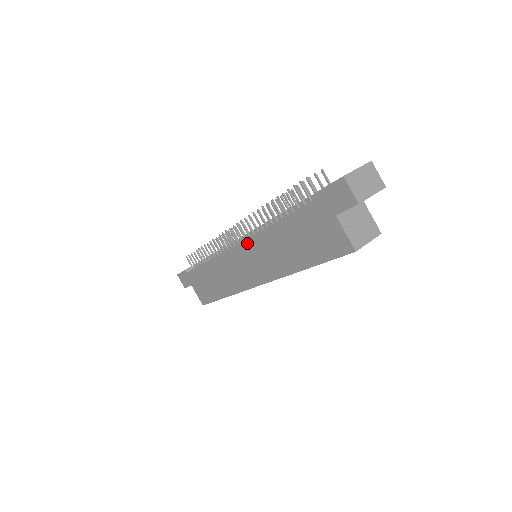
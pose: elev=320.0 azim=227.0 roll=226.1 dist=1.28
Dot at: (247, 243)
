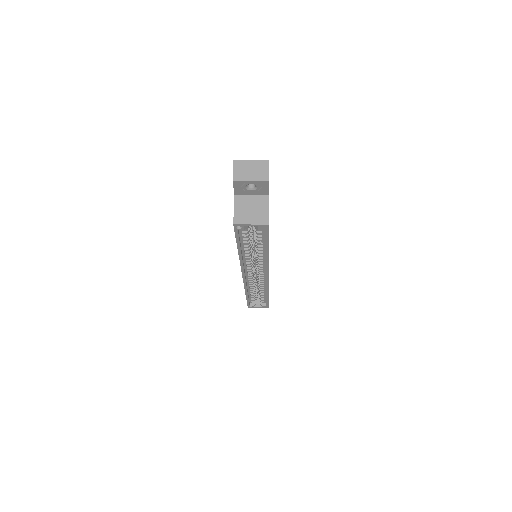
Dot at: occluded
